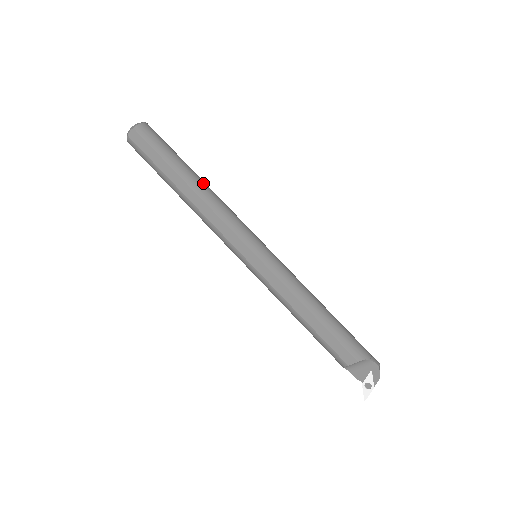
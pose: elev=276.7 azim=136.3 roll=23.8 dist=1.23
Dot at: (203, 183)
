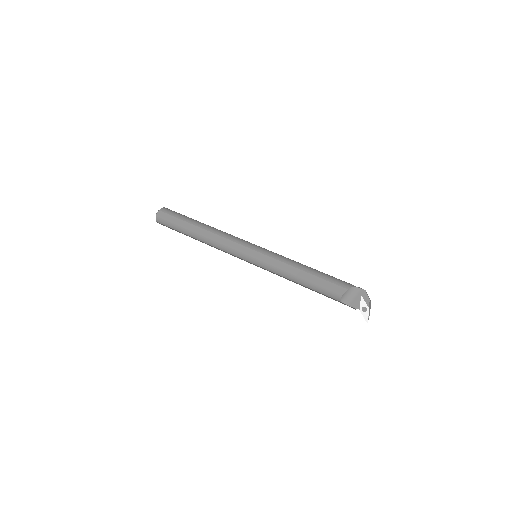
Dot at: (209, 226)
